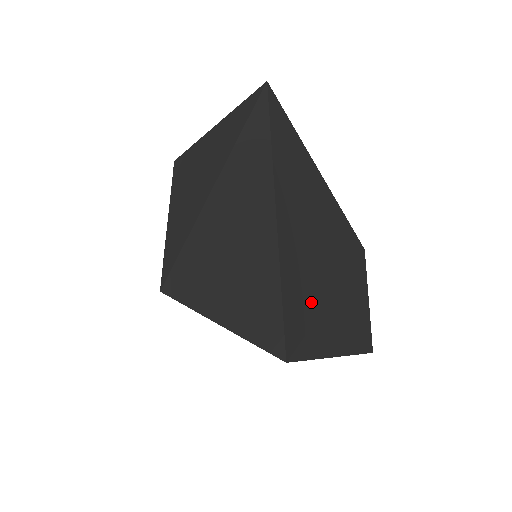
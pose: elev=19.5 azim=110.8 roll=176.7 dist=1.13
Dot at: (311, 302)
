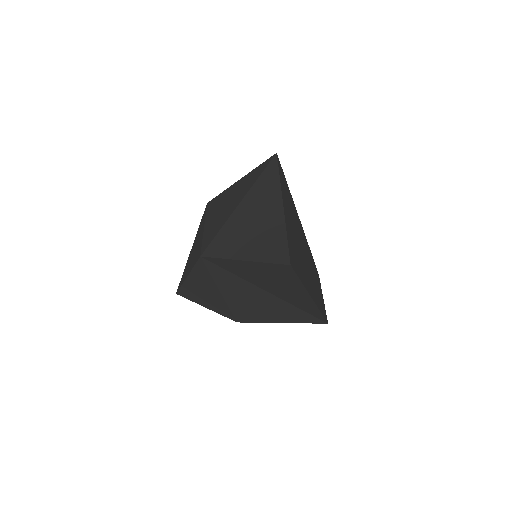
Dot at: (298, 258)
